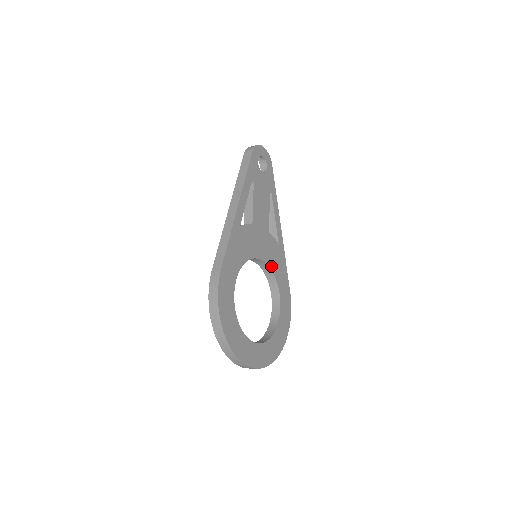
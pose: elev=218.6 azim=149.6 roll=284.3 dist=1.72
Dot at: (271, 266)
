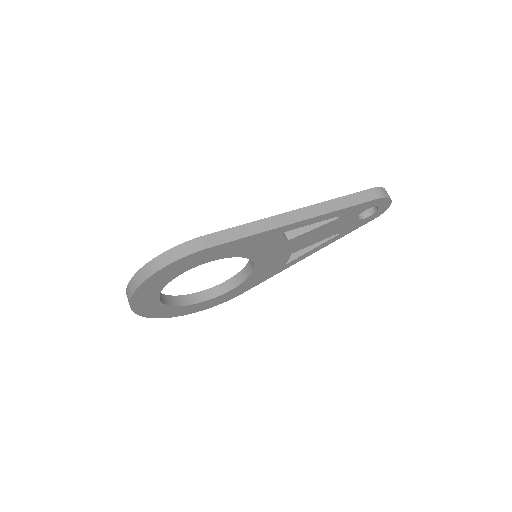
Dot at: (255, 272)
